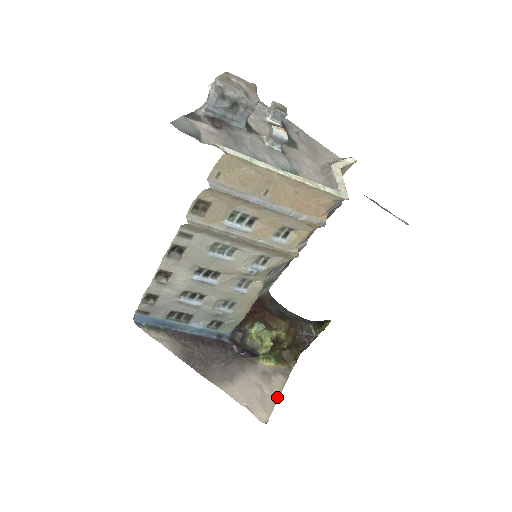
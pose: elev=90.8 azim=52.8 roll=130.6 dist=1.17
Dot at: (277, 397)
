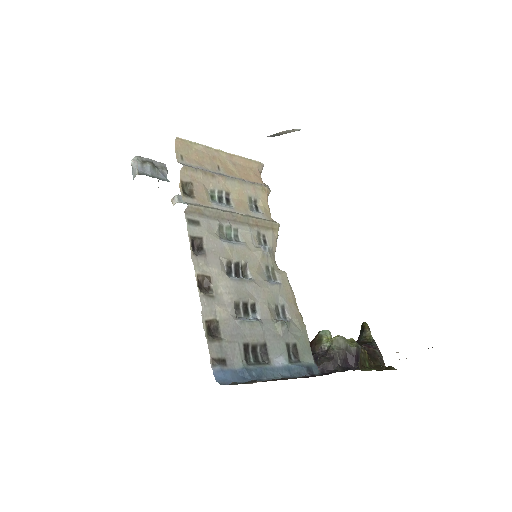
Dot at: occluded
